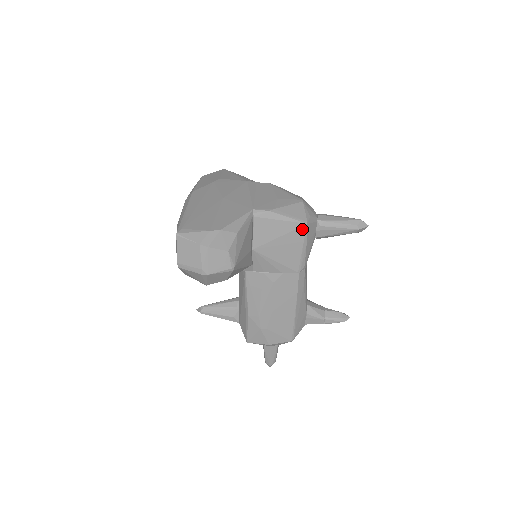
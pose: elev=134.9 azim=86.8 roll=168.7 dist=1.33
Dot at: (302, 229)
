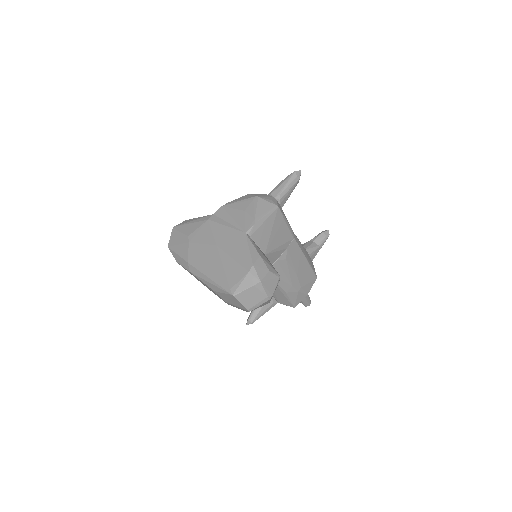
Dot at: (278, 213)
